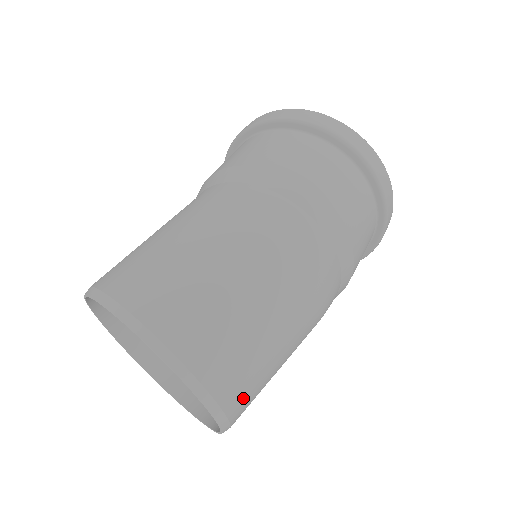
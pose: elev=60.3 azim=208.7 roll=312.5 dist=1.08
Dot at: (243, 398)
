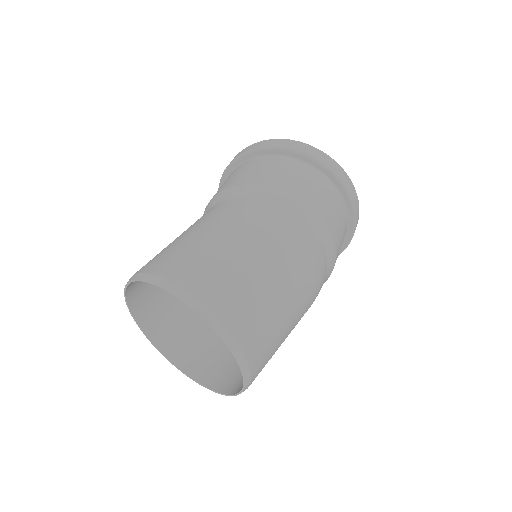
Dot at: (261, 369)
